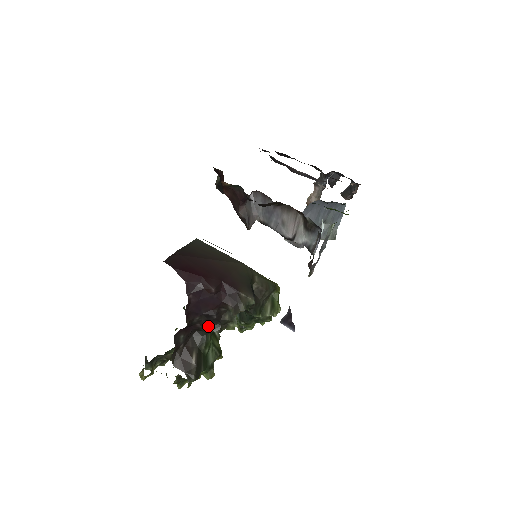
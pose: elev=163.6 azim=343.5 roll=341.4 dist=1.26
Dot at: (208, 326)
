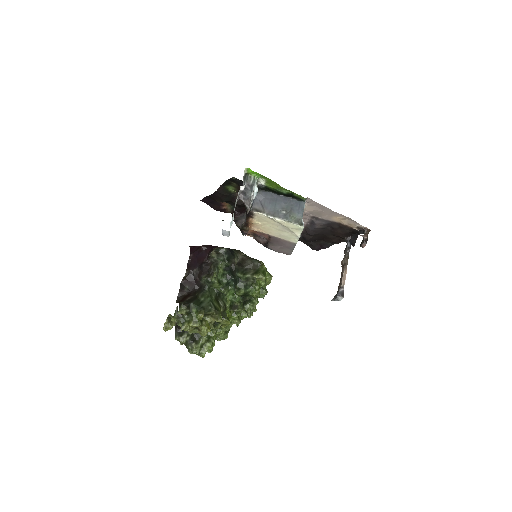
Dot at: (202, 276)
